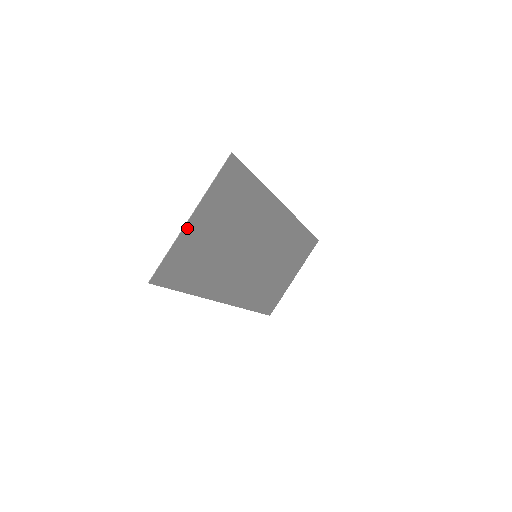
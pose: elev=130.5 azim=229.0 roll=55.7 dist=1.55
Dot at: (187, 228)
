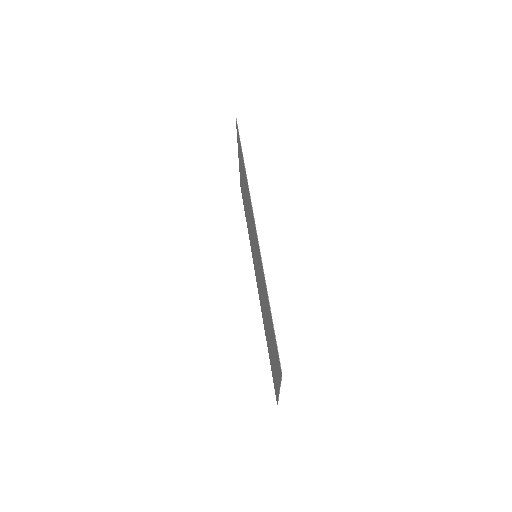
Dot at: (278, 389)
